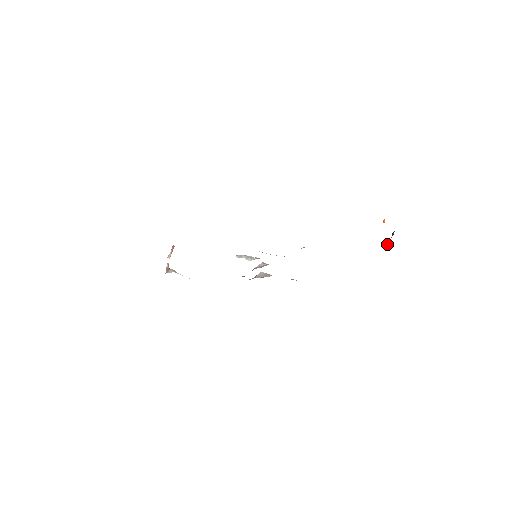
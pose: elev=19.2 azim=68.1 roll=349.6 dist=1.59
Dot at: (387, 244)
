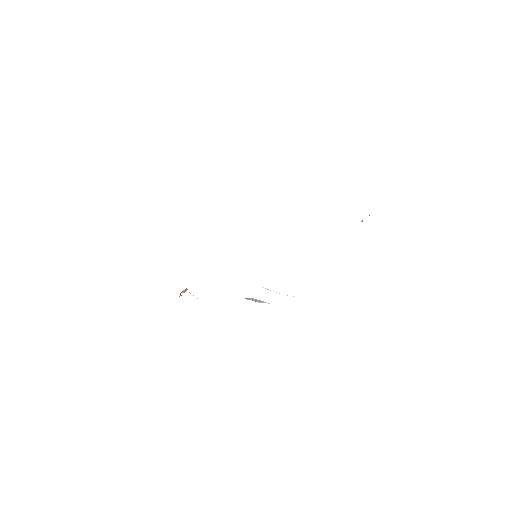
Dot at: occluded
